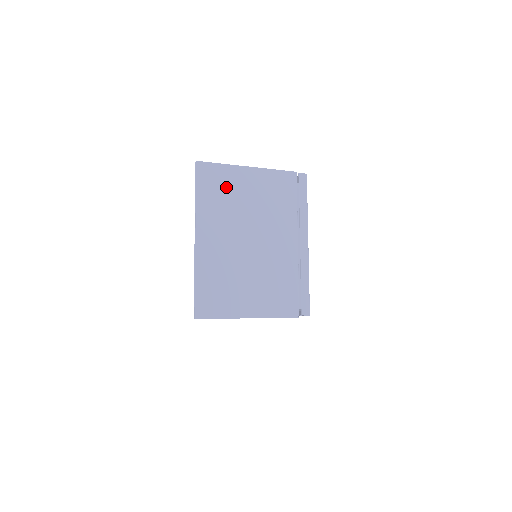
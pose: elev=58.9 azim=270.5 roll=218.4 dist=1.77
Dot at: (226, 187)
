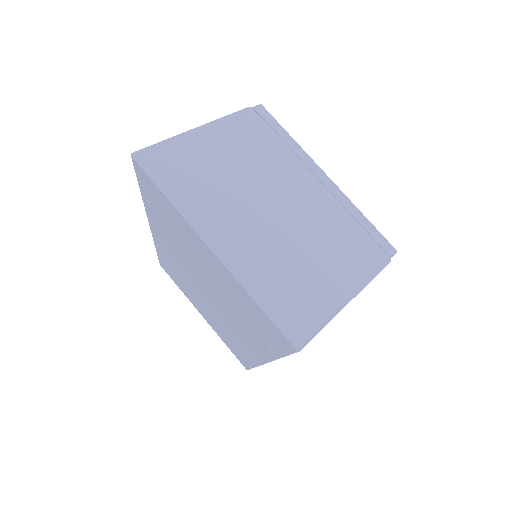
Dot at: (193, 164)
